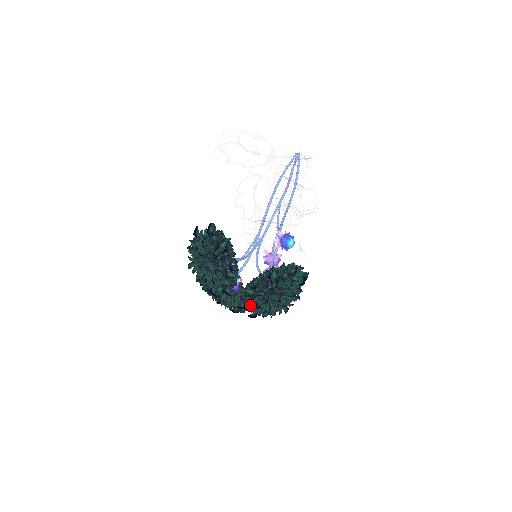
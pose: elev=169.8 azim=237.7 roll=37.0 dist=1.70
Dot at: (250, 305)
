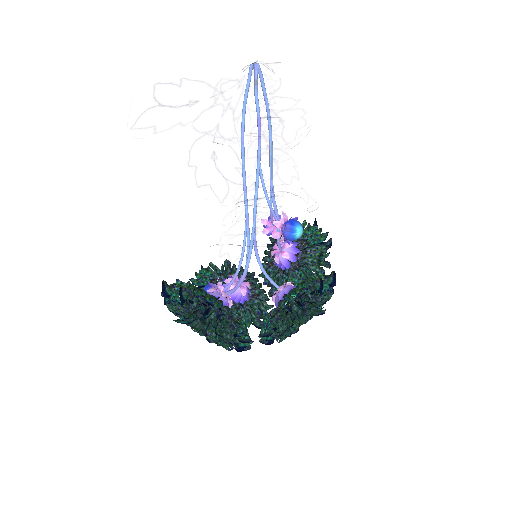
Dot at: occluded
